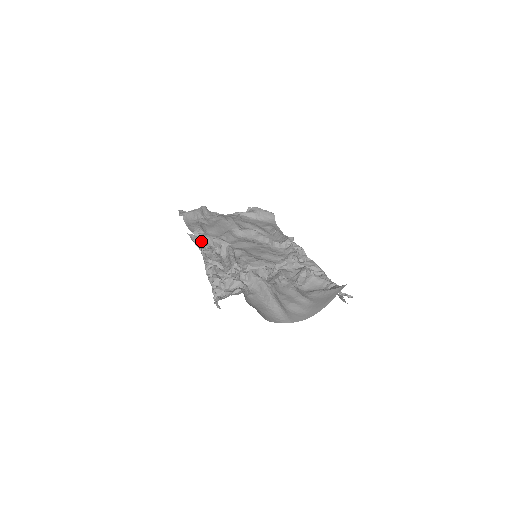
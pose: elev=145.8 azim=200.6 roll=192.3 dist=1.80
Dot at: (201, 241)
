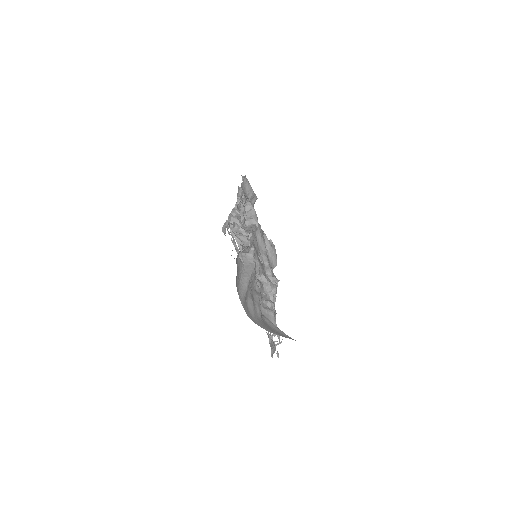
Dot at: (246, 199)
